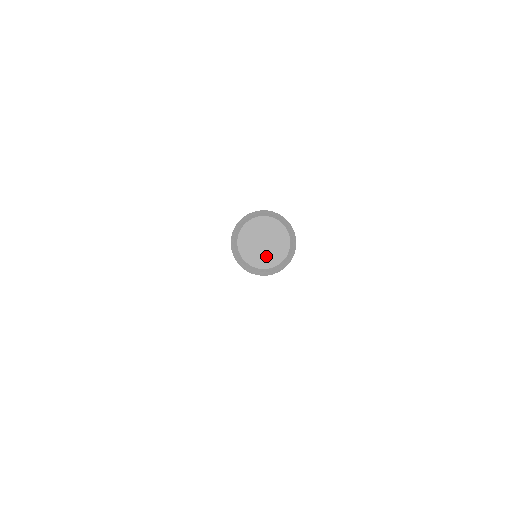
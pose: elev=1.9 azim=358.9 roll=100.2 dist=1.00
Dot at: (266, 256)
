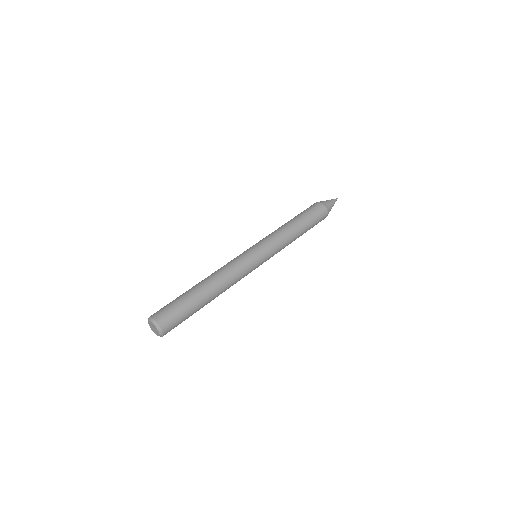
Dot at: (153, 329)
